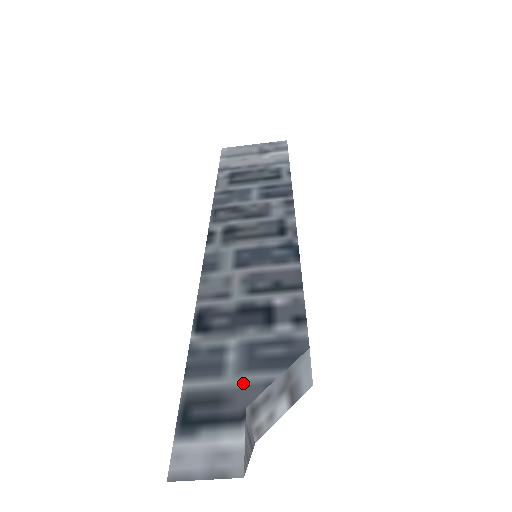
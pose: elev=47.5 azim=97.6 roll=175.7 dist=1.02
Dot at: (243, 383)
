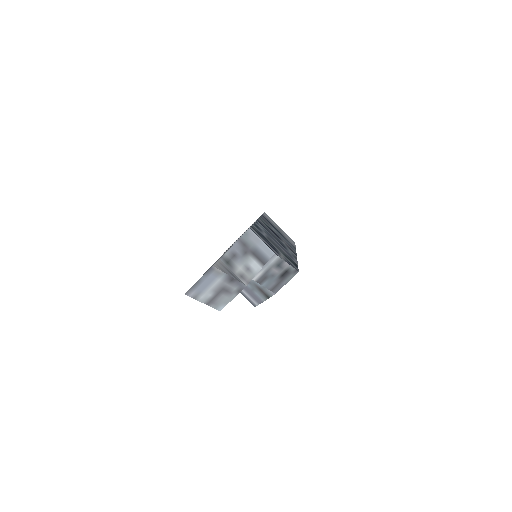
Dot at: occluded
